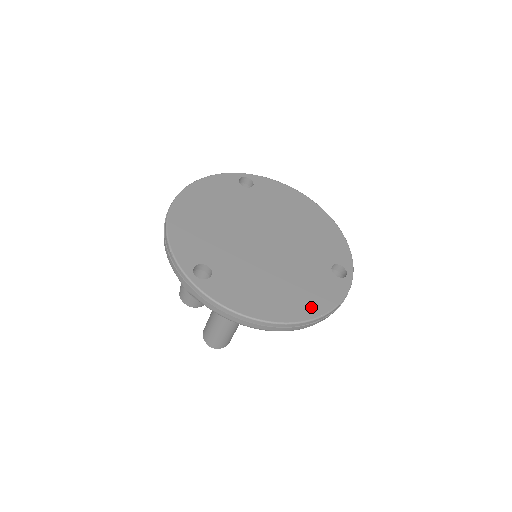
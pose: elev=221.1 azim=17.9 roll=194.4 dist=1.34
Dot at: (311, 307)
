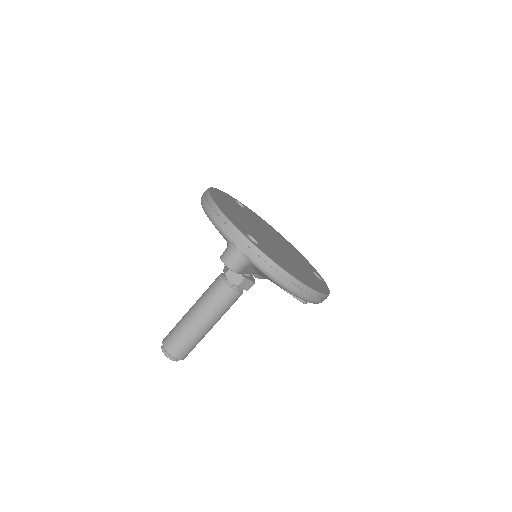
Dot at: (318, 287)
